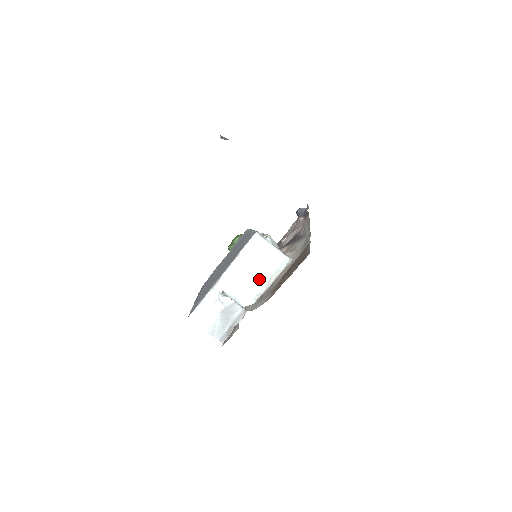
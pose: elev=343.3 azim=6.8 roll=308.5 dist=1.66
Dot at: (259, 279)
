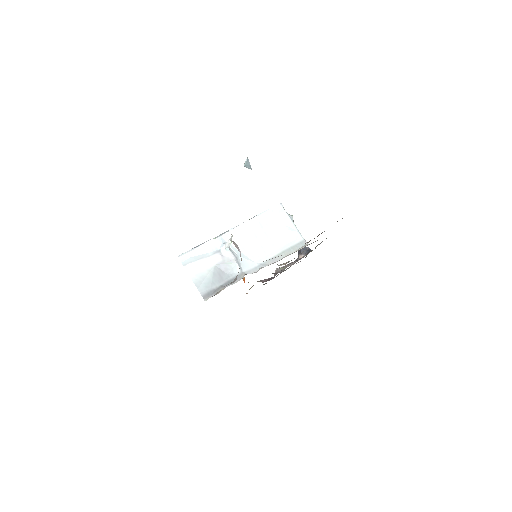
Dot at: (269, 249)
